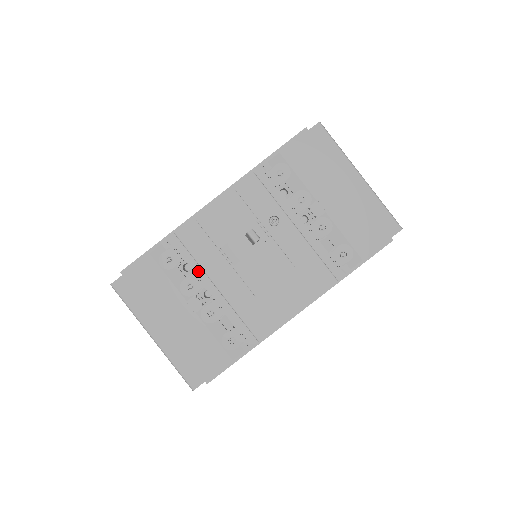
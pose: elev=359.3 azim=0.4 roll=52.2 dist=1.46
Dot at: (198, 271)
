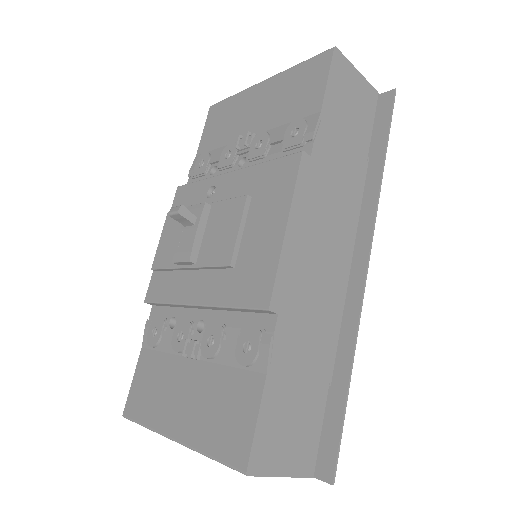
Dot at: (182, 314)
